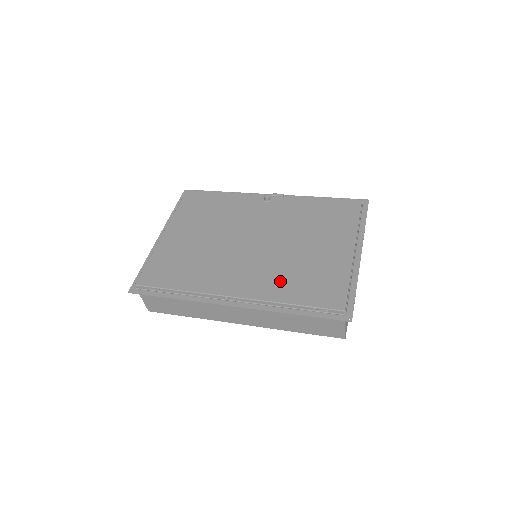
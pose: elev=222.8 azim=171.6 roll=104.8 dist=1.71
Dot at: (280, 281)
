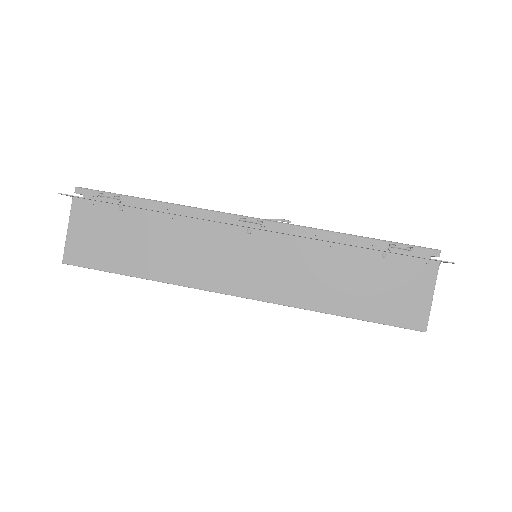
Dot at: occluded
